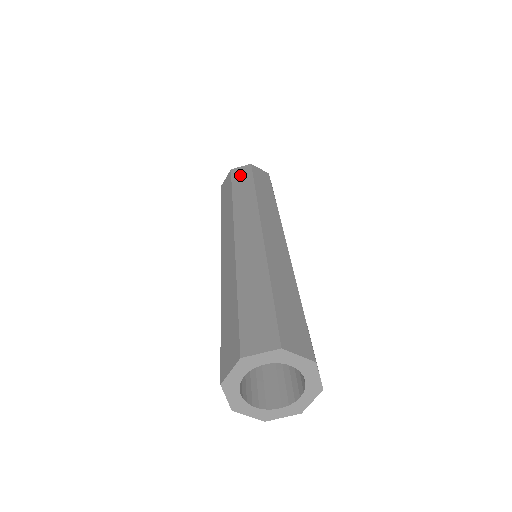
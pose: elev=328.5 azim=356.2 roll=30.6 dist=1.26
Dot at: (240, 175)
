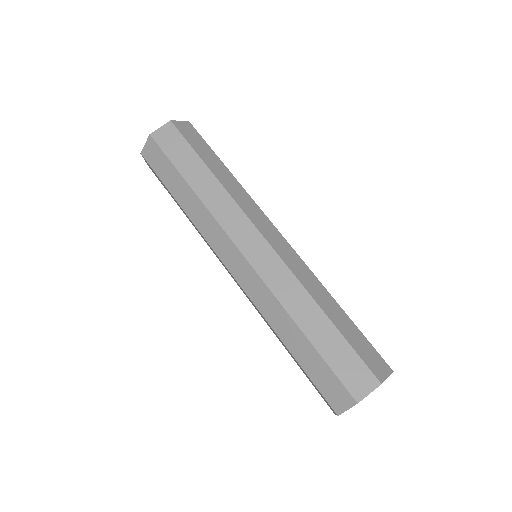
Dot at: (158, 165)
